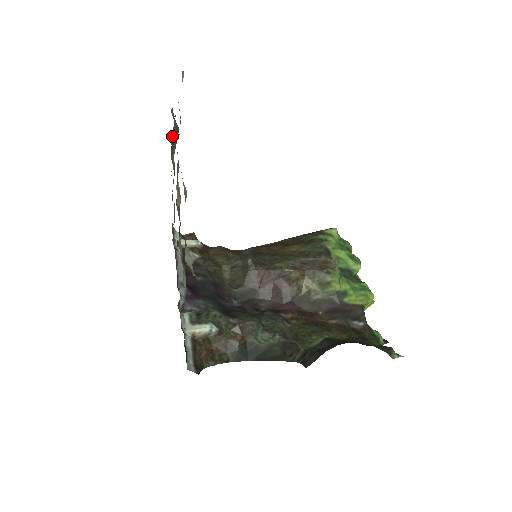
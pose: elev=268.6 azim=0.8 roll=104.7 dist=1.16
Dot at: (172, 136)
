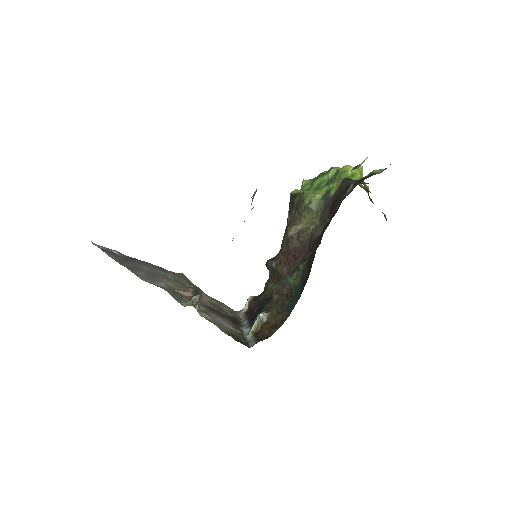
Dot at: (173, 279)
